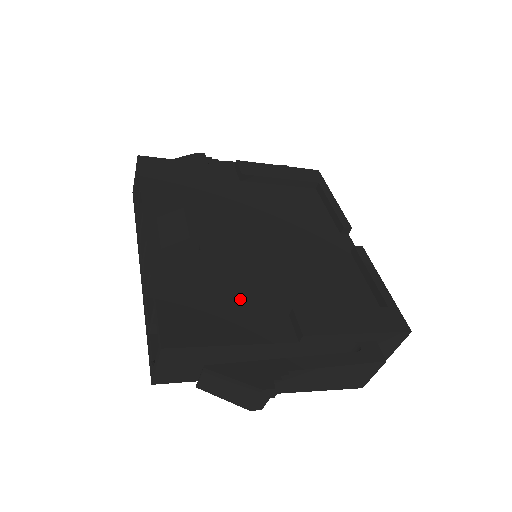
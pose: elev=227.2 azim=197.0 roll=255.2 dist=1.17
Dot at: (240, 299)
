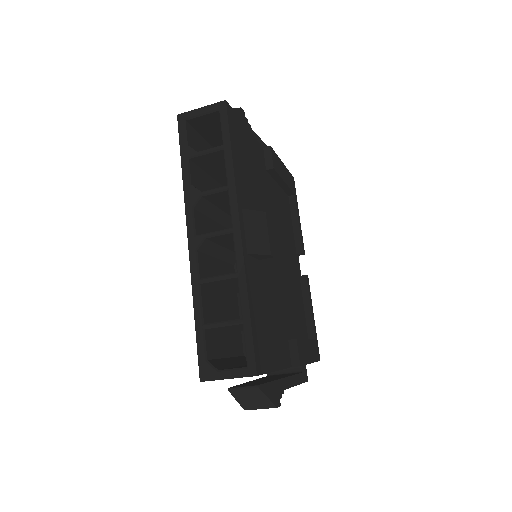
Dot at: (275, 322)
